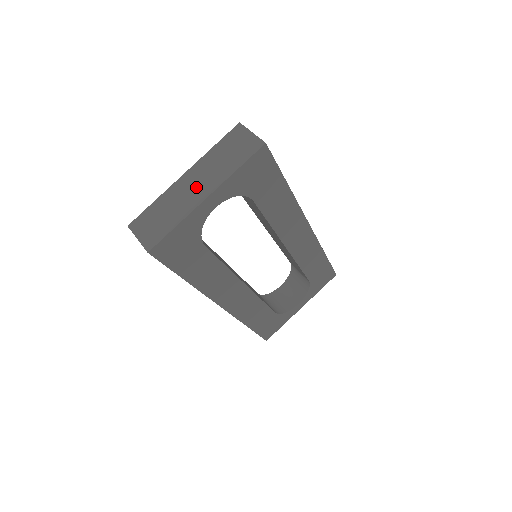
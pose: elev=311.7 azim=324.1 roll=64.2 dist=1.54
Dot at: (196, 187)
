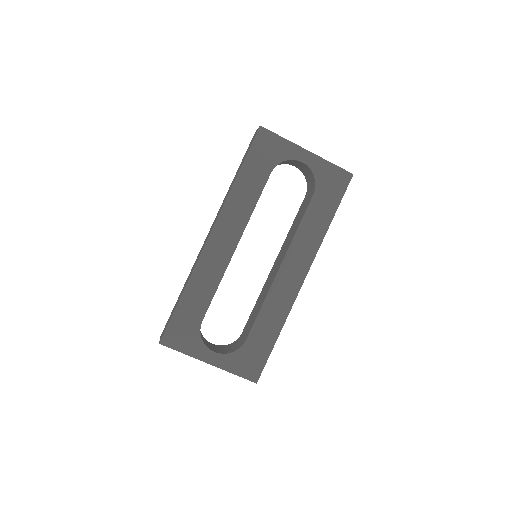
Dot at: occluded
